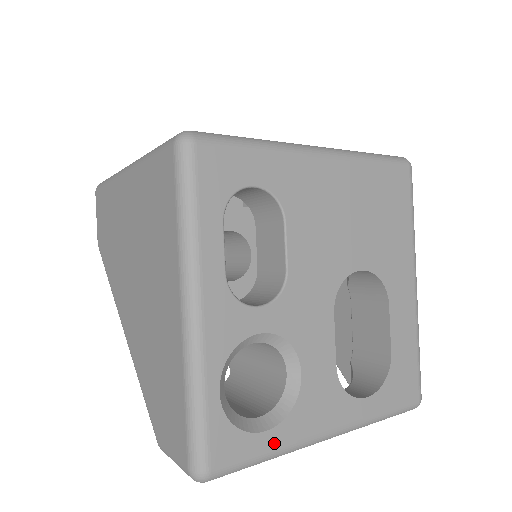
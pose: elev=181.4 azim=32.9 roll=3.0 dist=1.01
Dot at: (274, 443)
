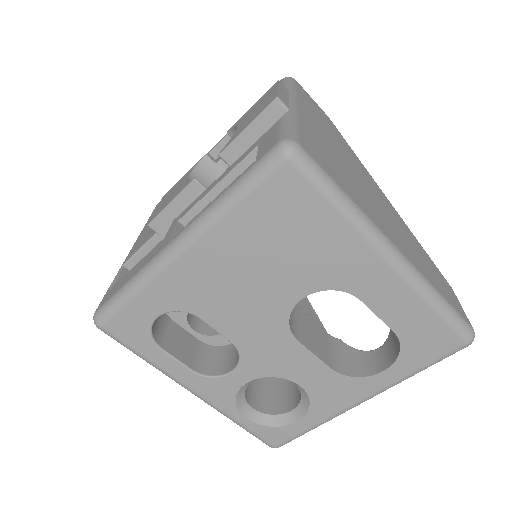
Dot at: (310, 423)
